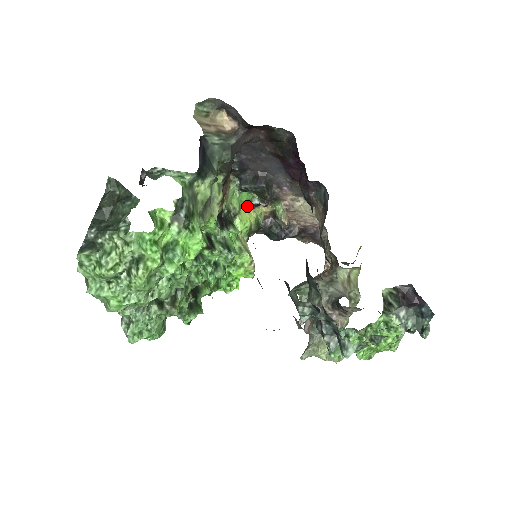
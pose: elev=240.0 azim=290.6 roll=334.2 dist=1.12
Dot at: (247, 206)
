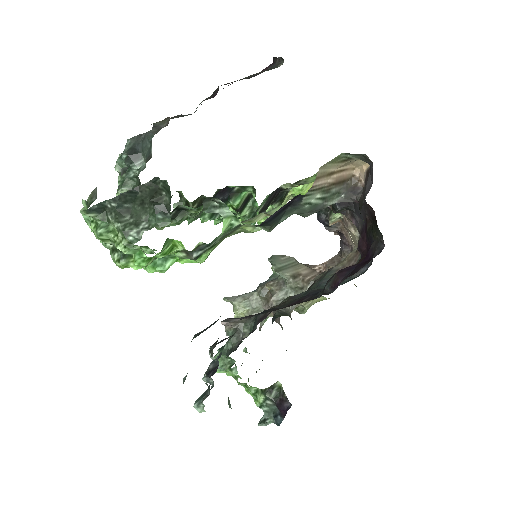
Dot at: occluded
